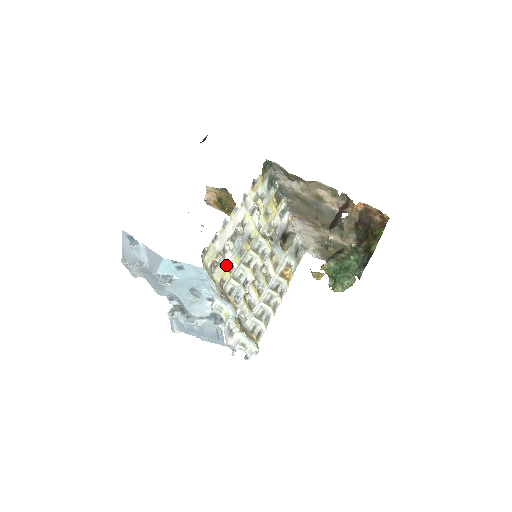
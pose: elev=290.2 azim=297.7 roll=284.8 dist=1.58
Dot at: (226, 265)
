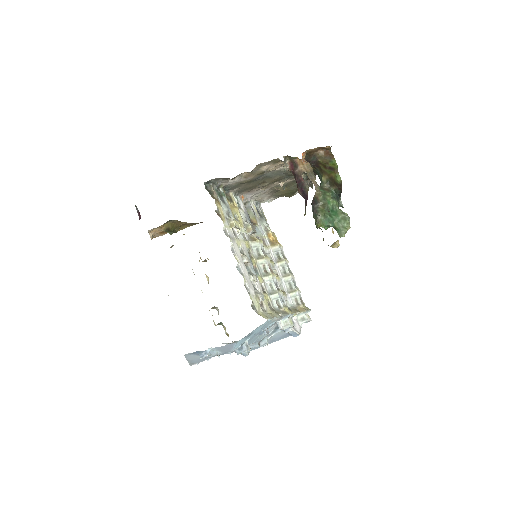
Dot at: occluded
